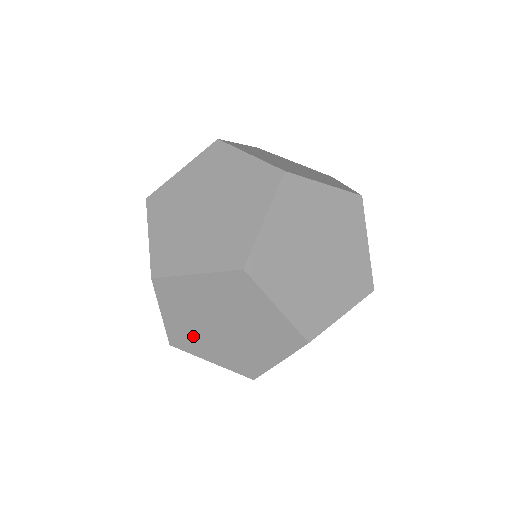
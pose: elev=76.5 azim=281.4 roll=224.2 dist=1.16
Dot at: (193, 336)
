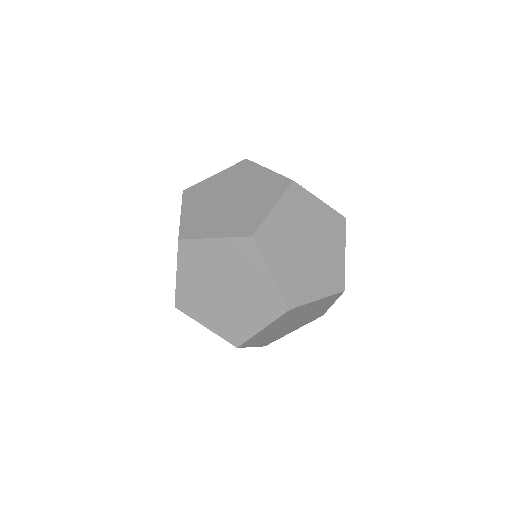
Dot at: (276, 336)
